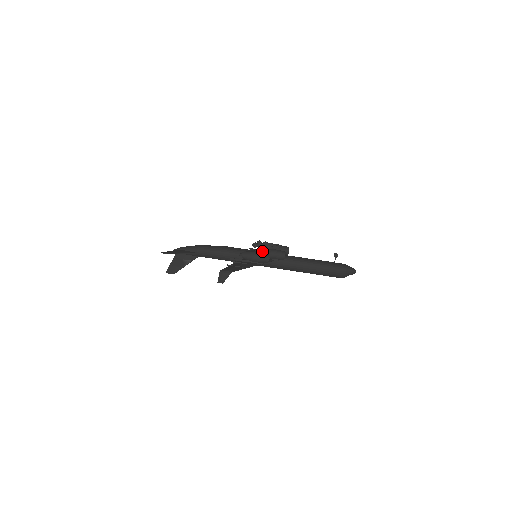
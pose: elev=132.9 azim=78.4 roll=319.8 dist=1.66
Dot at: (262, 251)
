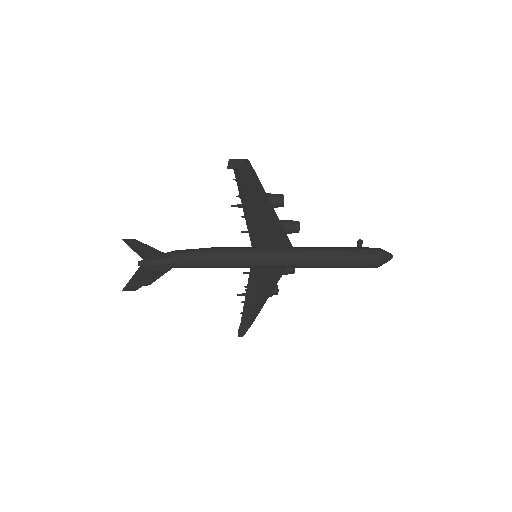
Dot at: occluded
